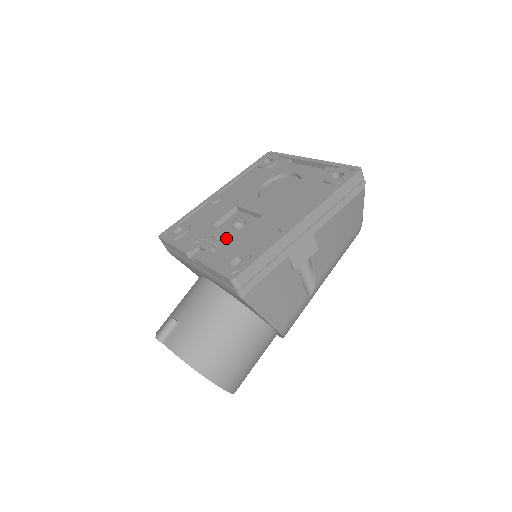
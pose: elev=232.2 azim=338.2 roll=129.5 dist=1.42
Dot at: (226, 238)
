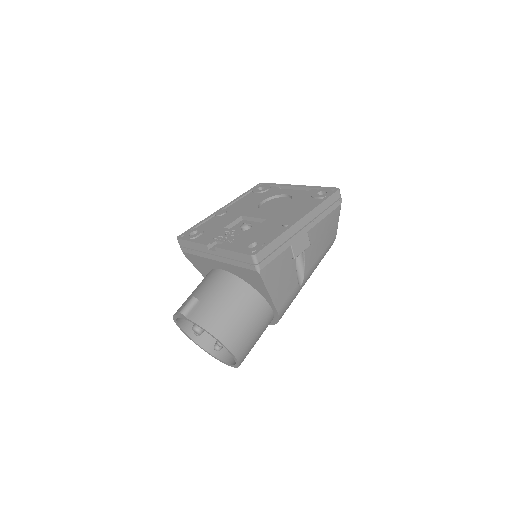
Dot at: (239, 234)
